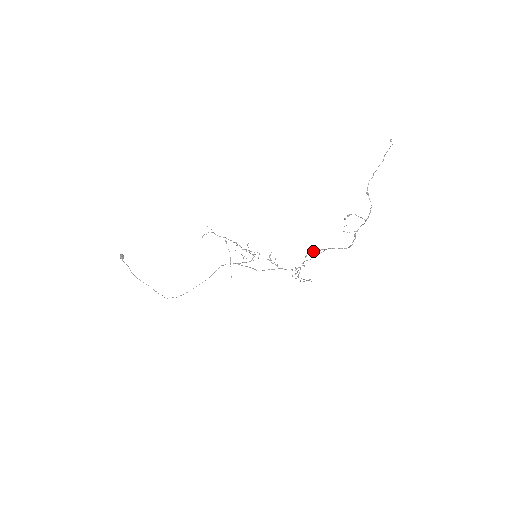
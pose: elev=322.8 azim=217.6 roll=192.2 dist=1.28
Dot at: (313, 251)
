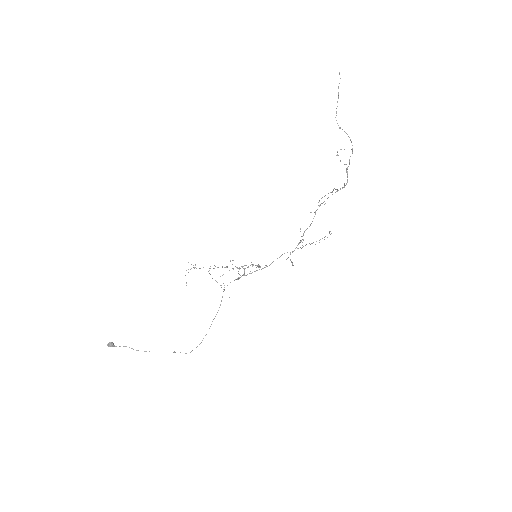
Dot at: (319, 205)
